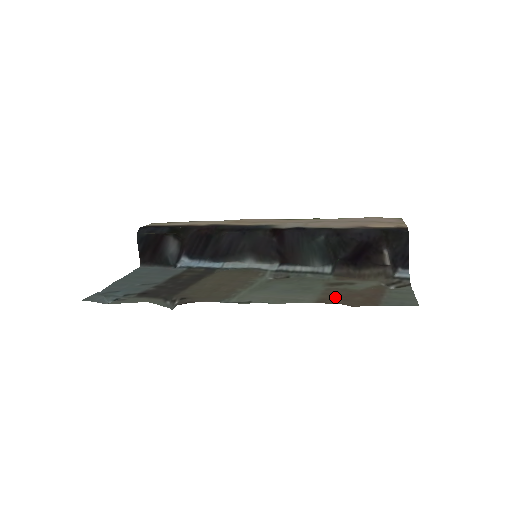
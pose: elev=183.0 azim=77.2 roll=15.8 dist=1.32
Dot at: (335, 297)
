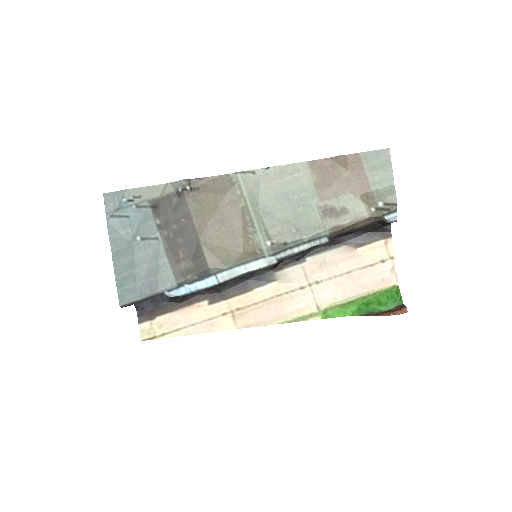
Dot at: (326, 175)
